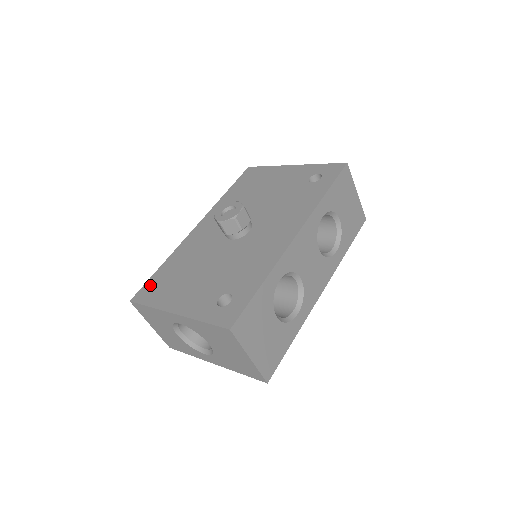
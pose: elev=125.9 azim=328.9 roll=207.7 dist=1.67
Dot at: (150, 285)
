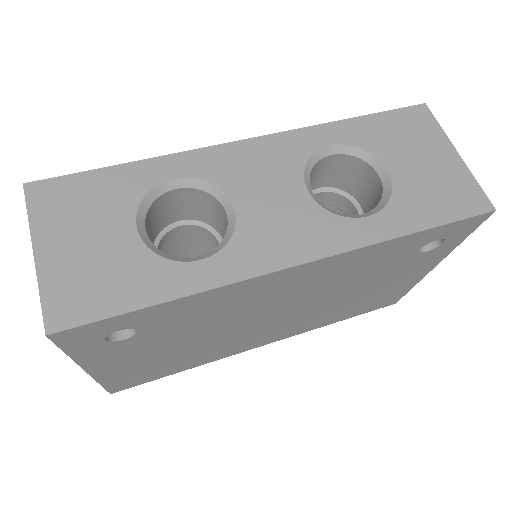
Dot at: occluded
